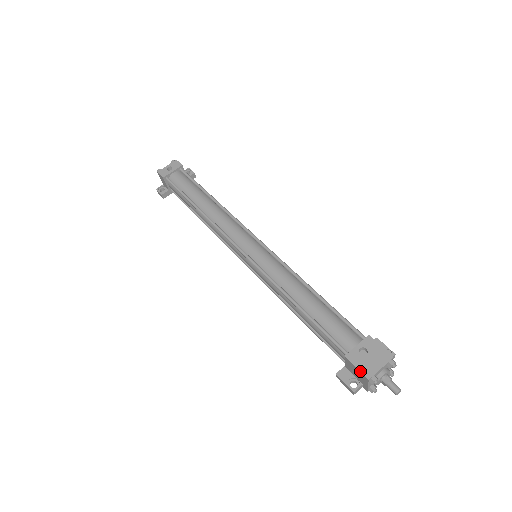
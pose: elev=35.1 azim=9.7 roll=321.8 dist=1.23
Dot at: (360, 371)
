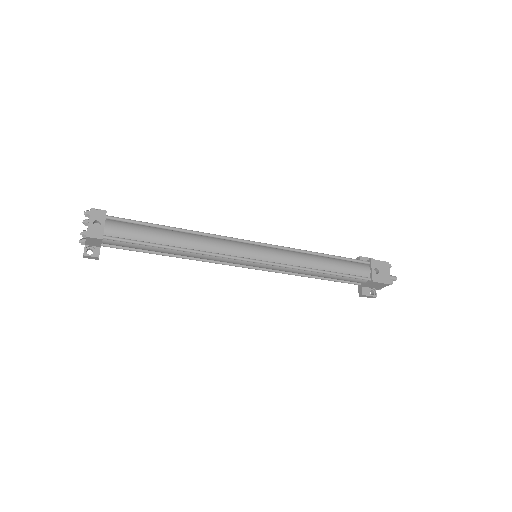
Dot at: (385, 283)
